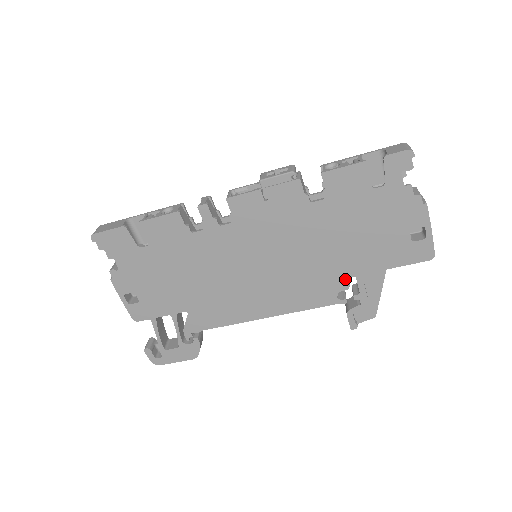
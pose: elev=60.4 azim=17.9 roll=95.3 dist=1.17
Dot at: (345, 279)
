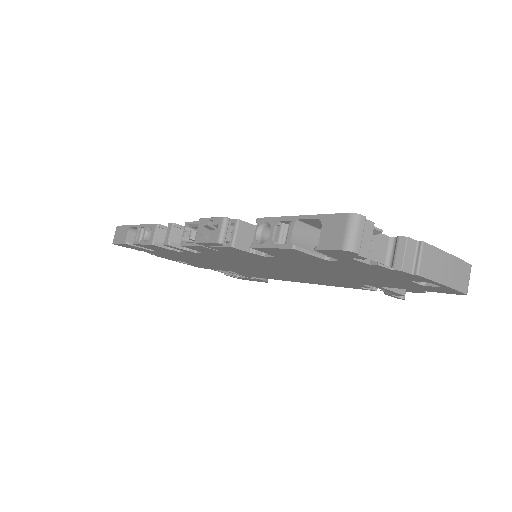
Dot at: (360, 284)
